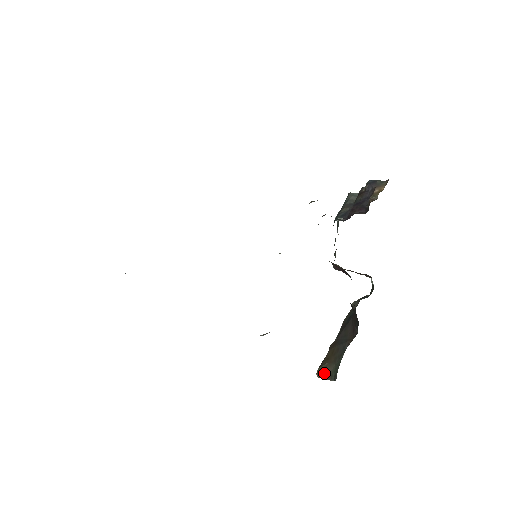
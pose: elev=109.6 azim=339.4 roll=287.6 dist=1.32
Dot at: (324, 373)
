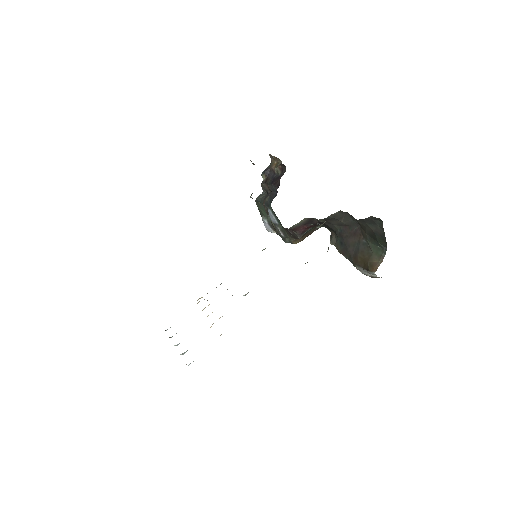
Dot at: (375, 265)
